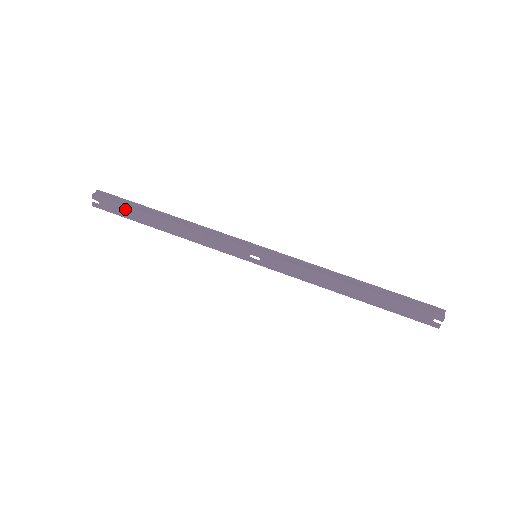
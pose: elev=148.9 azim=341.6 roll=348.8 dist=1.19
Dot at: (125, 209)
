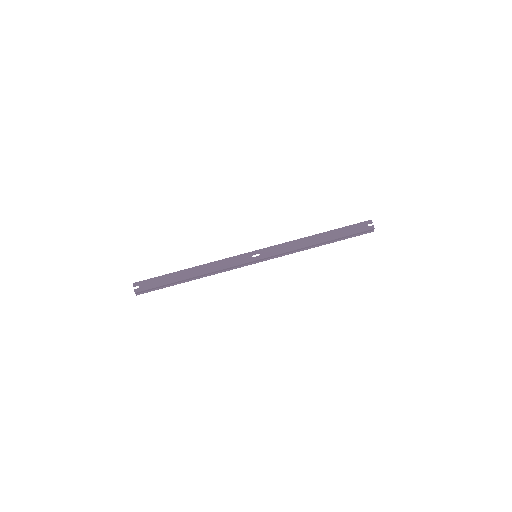
Dot at: (160, 279)
